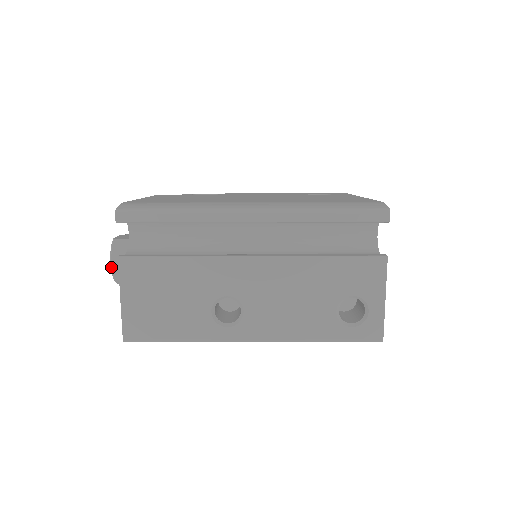
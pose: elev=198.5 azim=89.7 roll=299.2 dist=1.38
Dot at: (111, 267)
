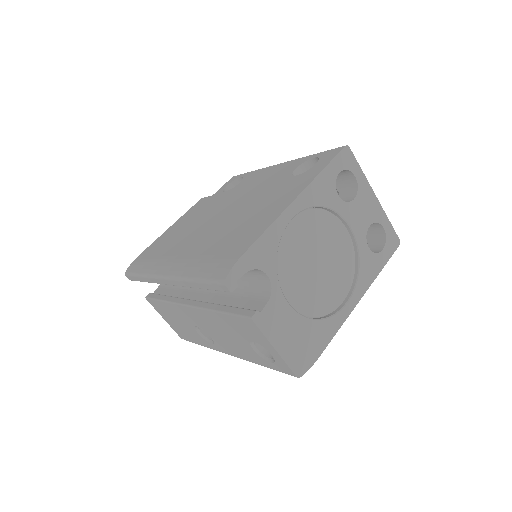
Dot at: occluded
